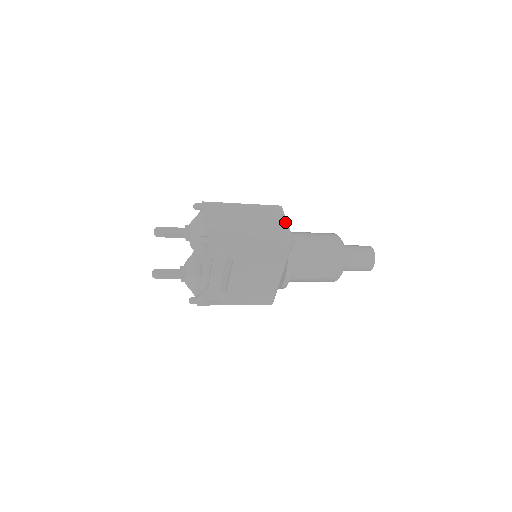
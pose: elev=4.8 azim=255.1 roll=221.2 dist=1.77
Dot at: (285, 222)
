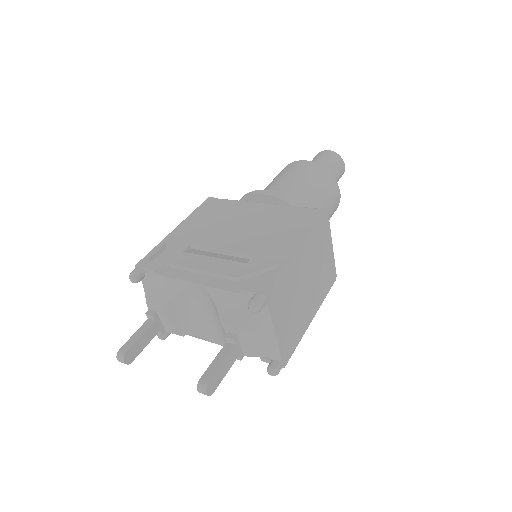
Dot at: (331, 245)
